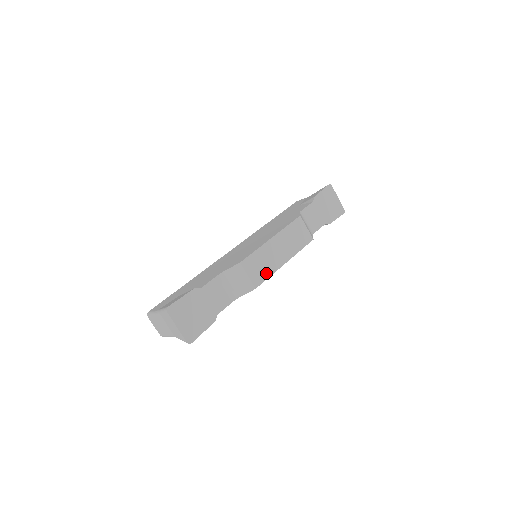
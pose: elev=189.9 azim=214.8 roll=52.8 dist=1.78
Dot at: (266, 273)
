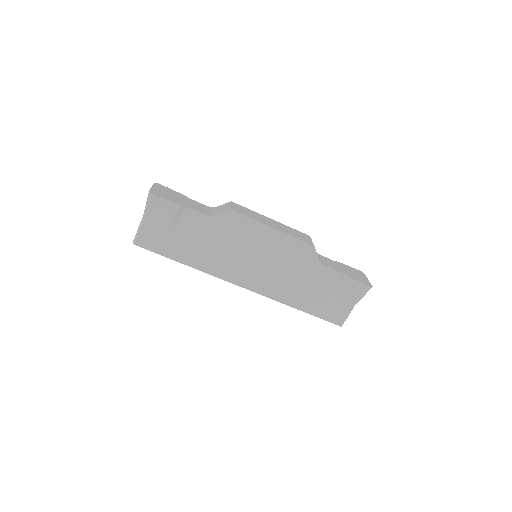
Dot at: (249, 216)
